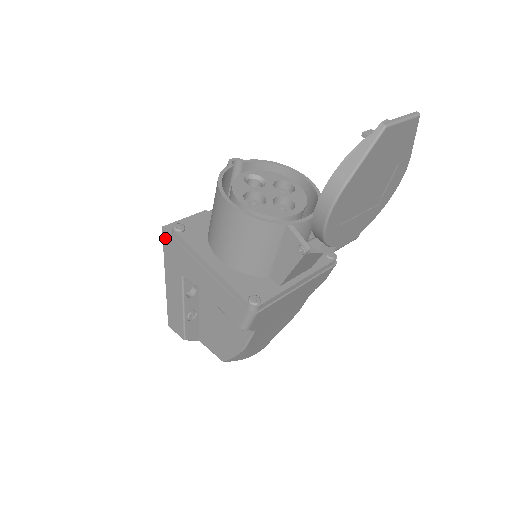
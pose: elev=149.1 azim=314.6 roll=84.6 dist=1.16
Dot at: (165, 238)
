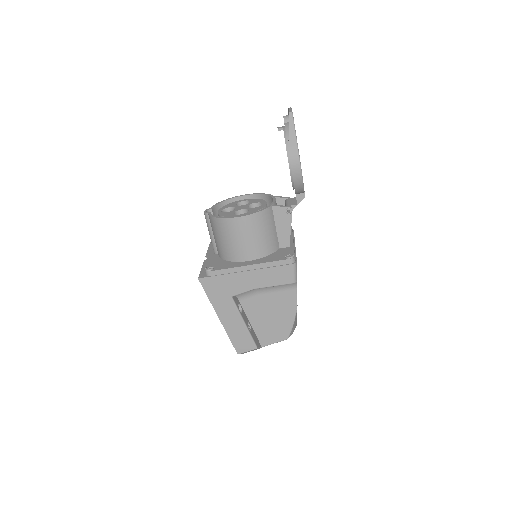
Dot at: (204, 284)
